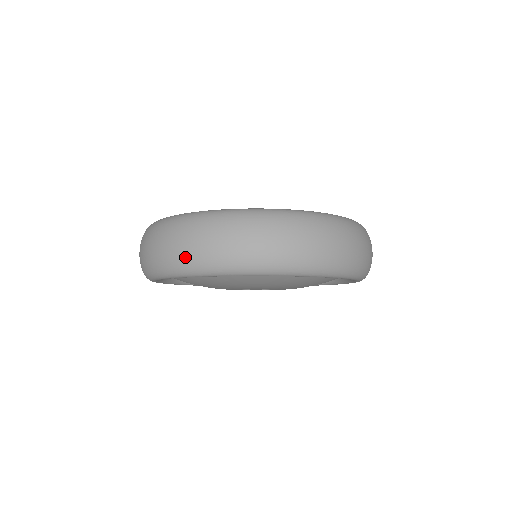
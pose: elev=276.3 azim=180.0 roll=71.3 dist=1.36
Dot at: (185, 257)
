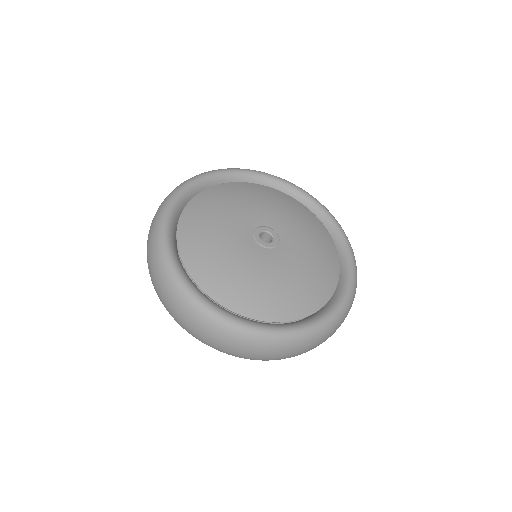
Dot at: occluded
